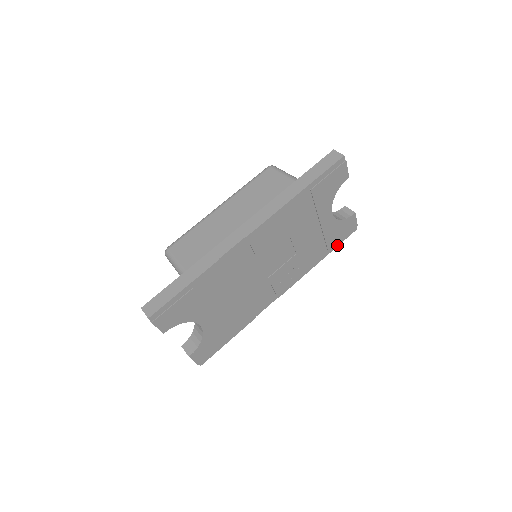
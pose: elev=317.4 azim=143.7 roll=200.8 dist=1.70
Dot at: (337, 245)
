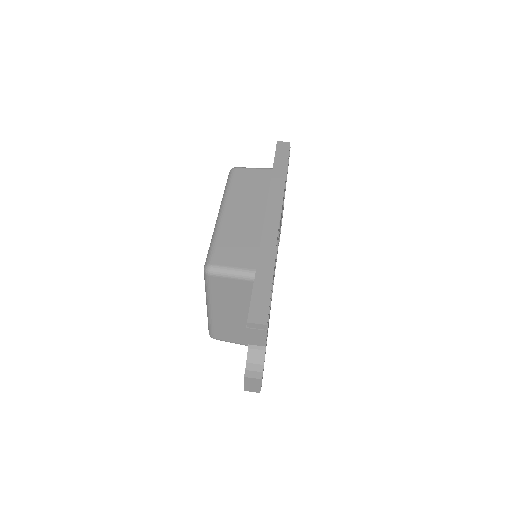
Dot at: occluded
